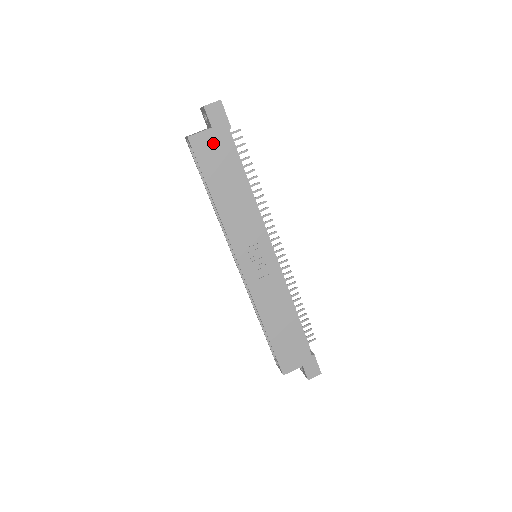
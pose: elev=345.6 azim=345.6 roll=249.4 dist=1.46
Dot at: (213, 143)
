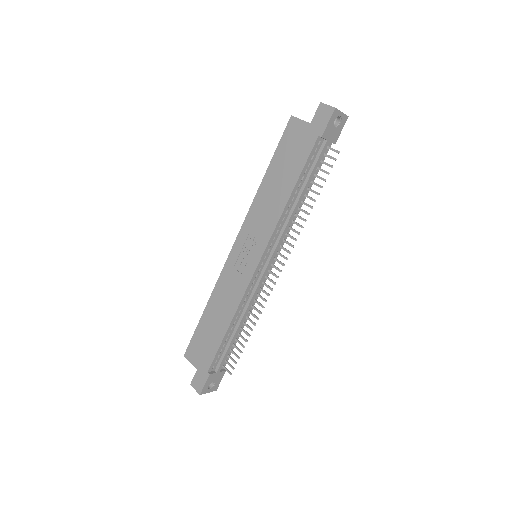
Dot at: (301, 136)
